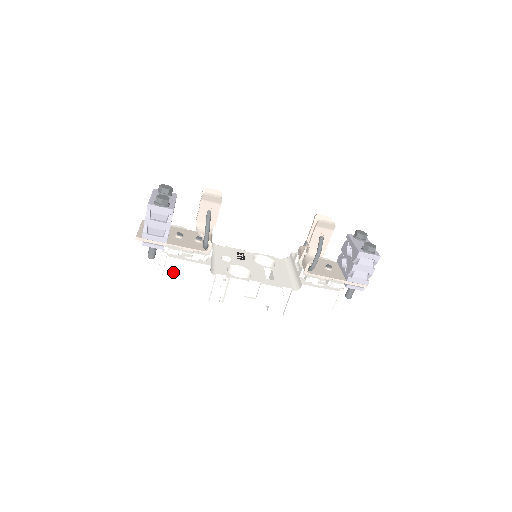
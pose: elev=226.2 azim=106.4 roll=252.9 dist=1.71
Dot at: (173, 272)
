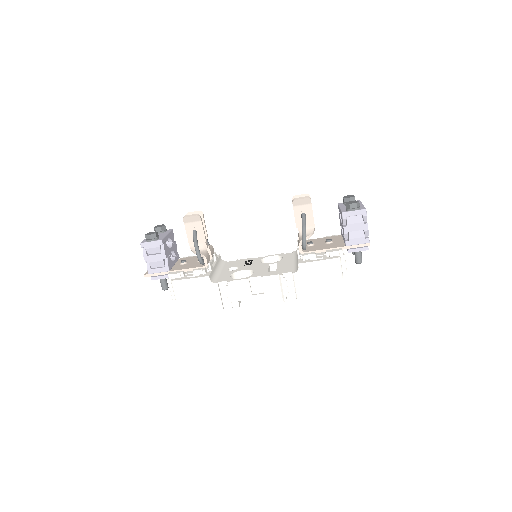
Dot at: (181, 293)
